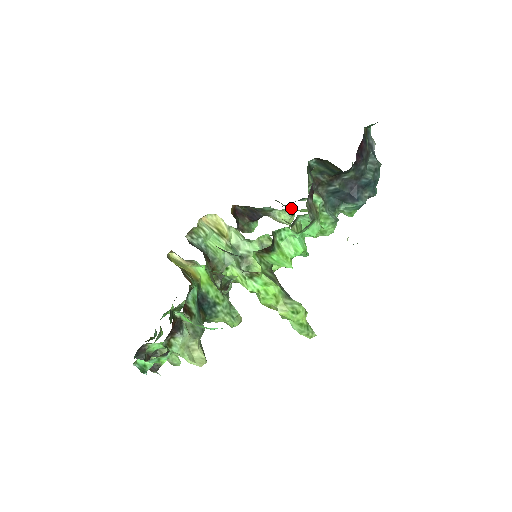
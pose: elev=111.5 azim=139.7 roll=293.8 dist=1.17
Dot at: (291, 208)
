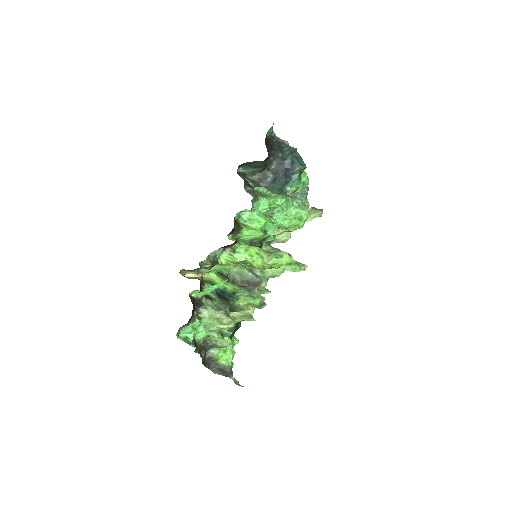
Dot at: occluded
